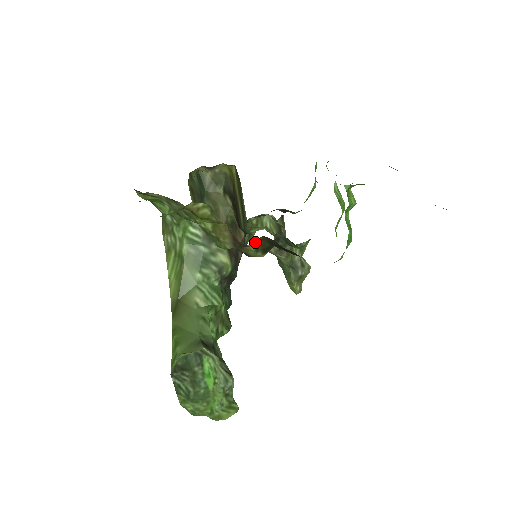
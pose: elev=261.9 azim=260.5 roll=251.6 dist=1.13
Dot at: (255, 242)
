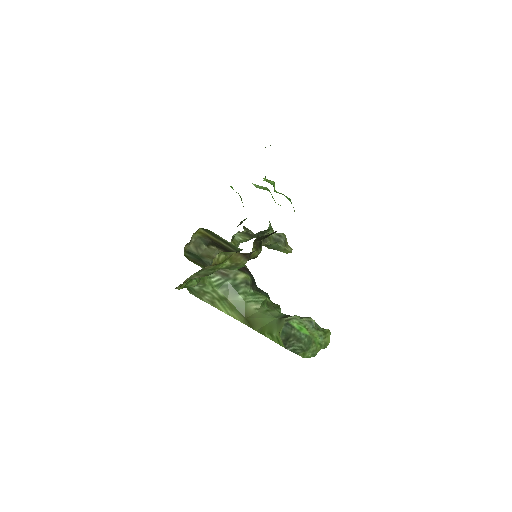
Dot at: (253, 247)
